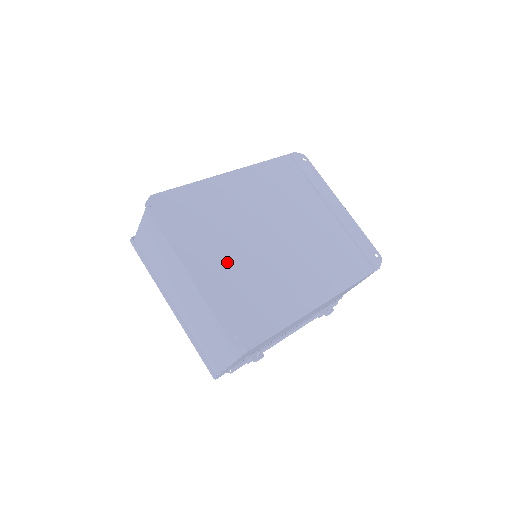
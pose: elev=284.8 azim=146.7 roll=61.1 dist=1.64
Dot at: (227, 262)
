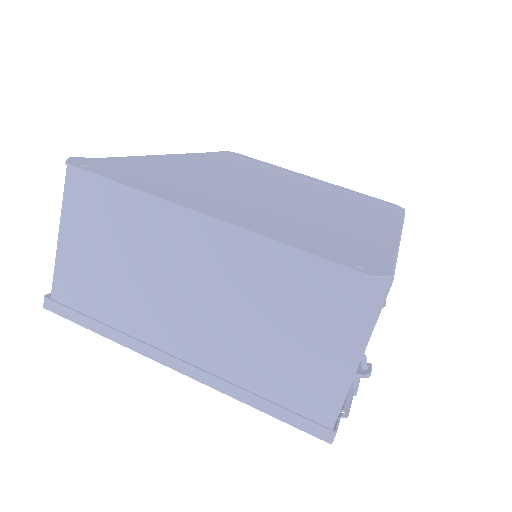
Dot at: (248, 207)
